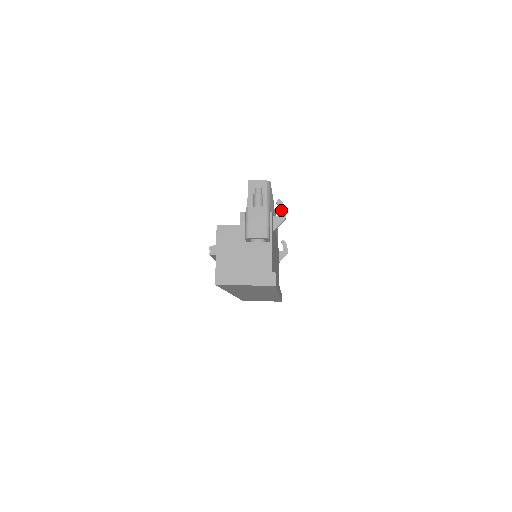
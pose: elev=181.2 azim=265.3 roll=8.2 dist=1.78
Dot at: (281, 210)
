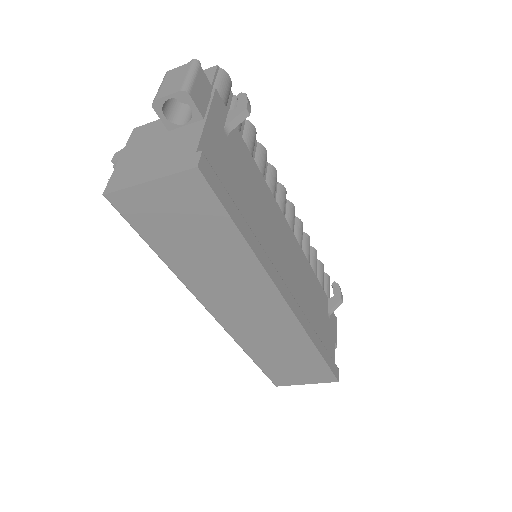
Dot at: (242, 101)
